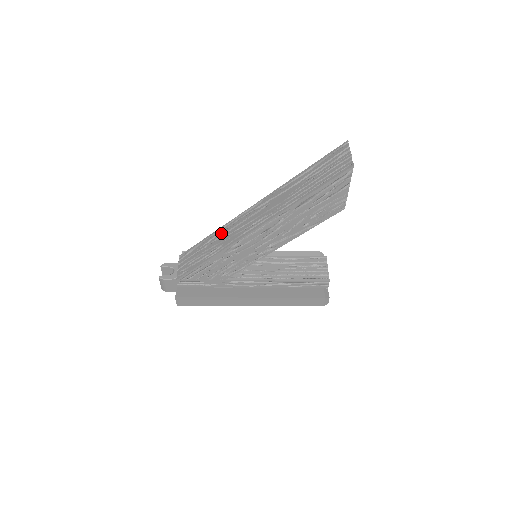
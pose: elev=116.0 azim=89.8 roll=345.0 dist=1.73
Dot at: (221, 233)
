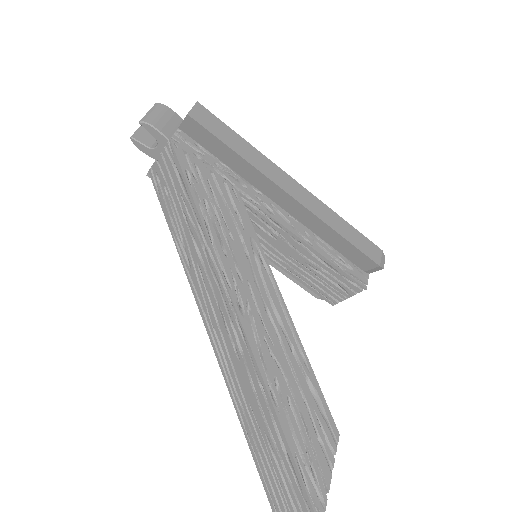
Dot at: (201, 249)
